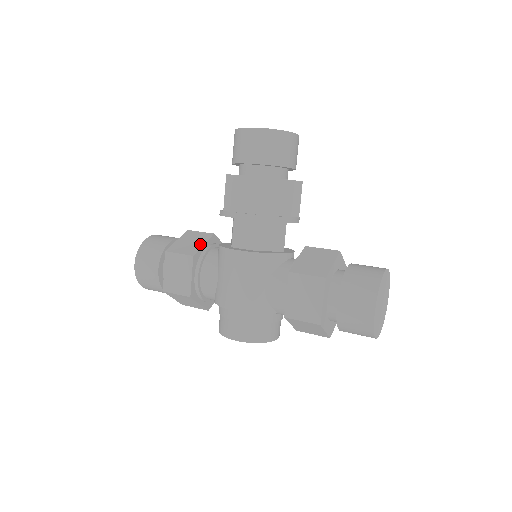
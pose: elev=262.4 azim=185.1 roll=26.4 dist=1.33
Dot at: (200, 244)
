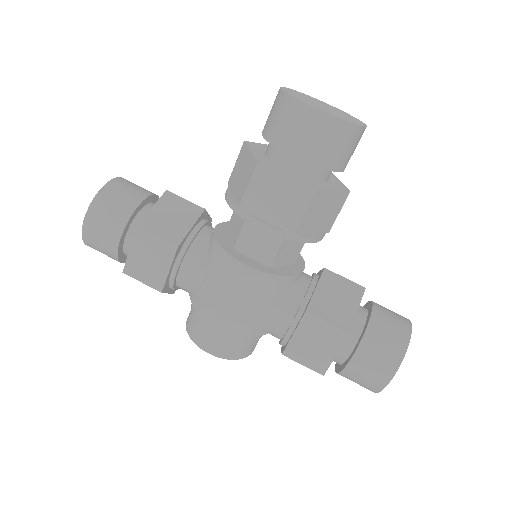
Dot at: (187, 225)
